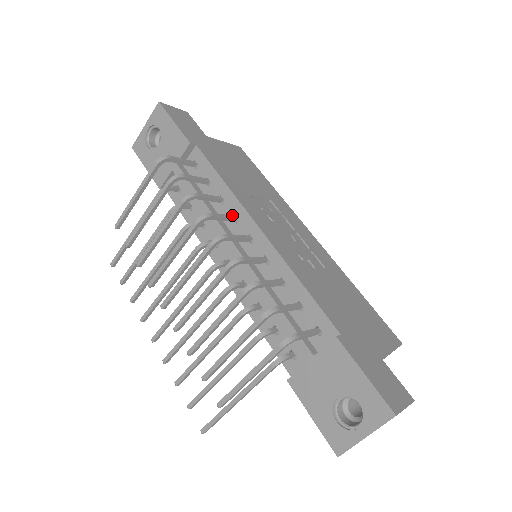
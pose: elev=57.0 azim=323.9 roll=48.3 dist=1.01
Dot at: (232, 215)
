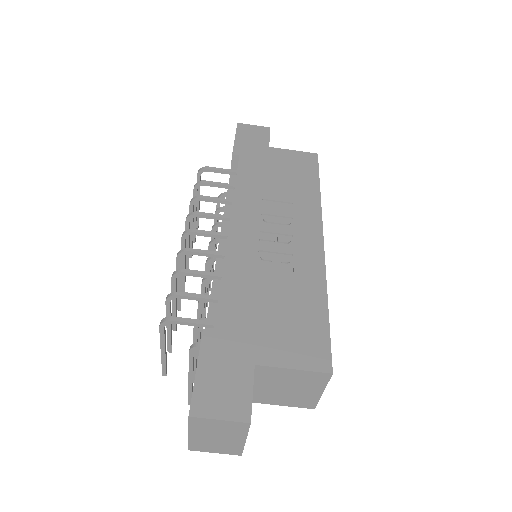
Dot at: (226, 215)
